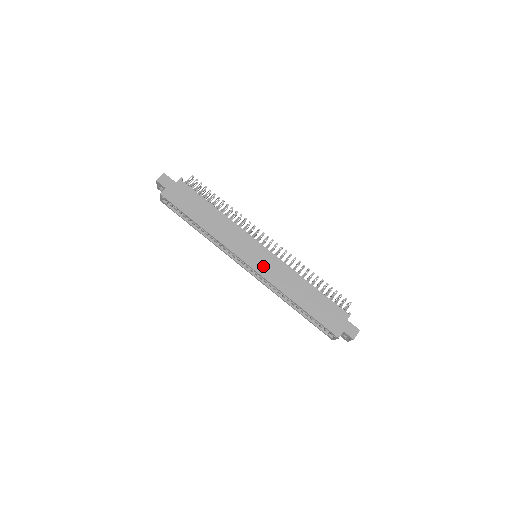
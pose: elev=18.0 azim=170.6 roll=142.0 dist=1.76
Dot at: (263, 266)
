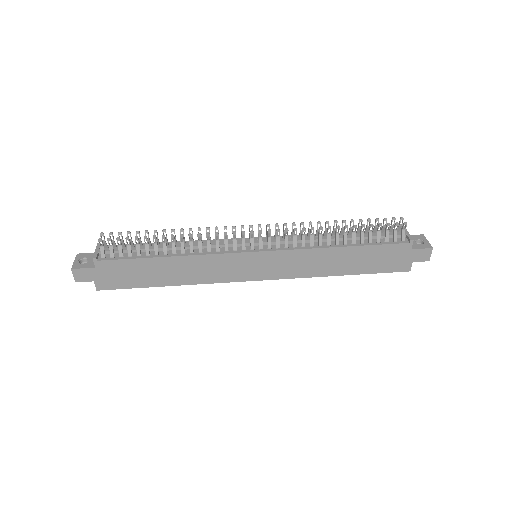
Dot at: (274, 270)
